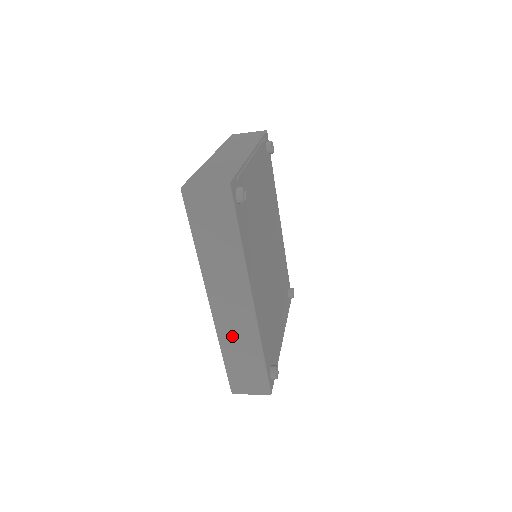
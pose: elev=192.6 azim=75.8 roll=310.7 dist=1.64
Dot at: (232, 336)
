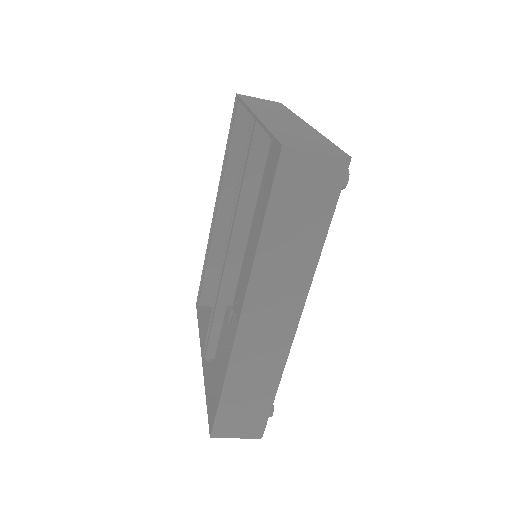
Dot at: (250, 362)
